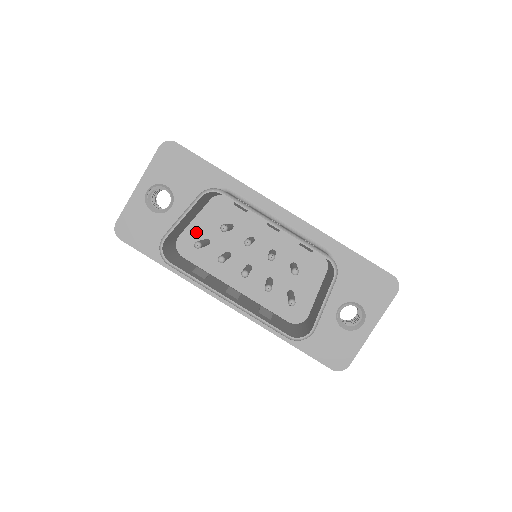
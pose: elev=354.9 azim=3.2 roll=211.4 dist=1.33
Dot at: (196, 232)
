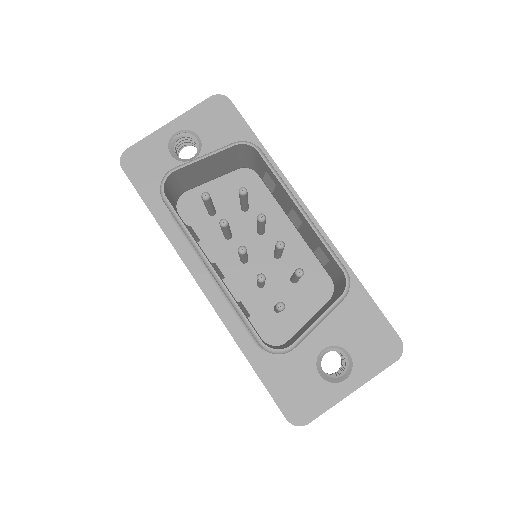
Dot at: occluded
